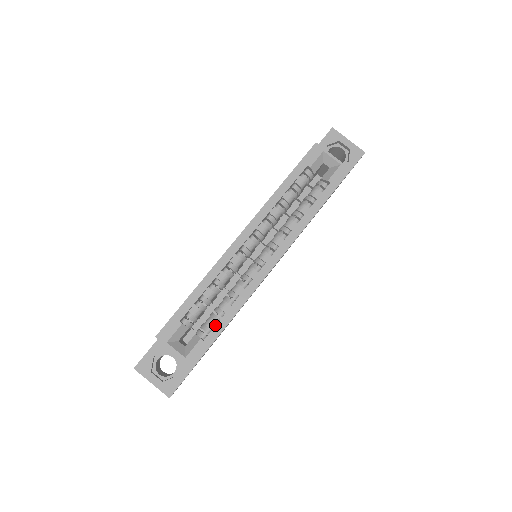
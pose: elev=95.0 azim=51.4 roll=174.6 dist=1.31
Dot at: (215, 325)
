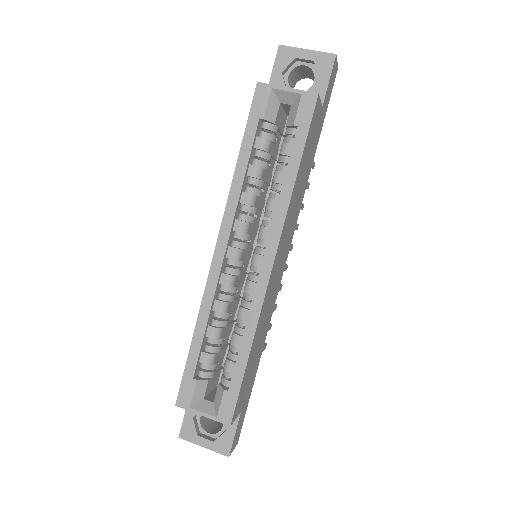
Dot at: (234, 367)
